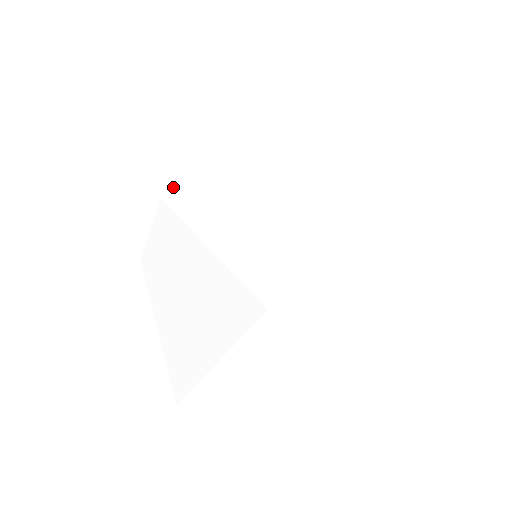
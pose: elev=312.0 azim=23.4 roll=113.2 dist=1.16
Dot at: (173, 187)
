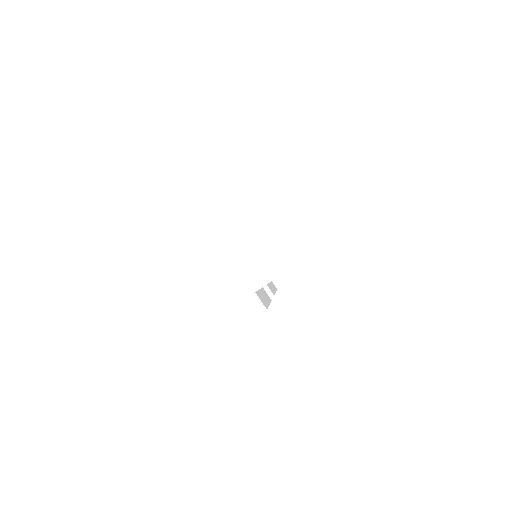
Dot at: occluded
